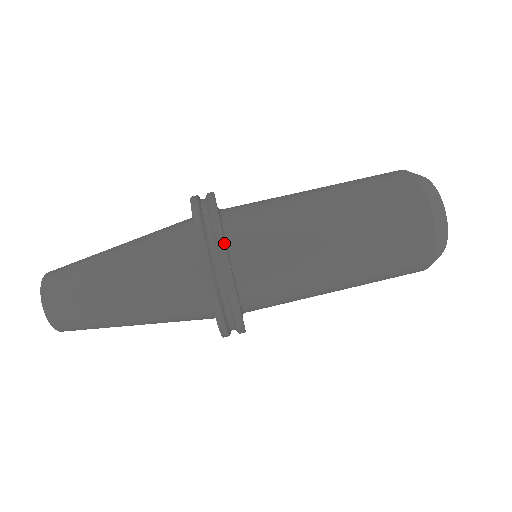
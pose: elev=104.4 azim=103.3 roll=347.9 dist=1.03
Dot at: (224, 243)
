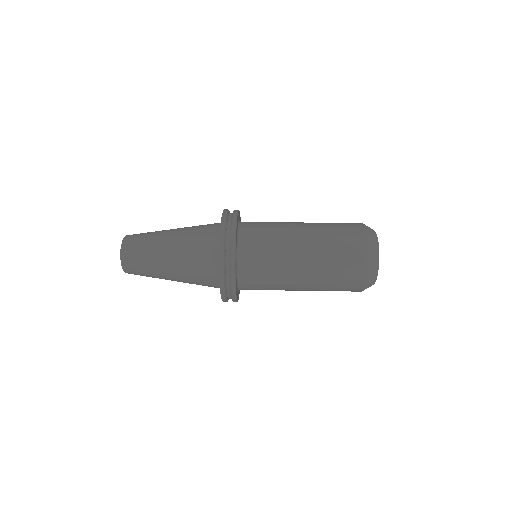
Dot at: (237, 215)
